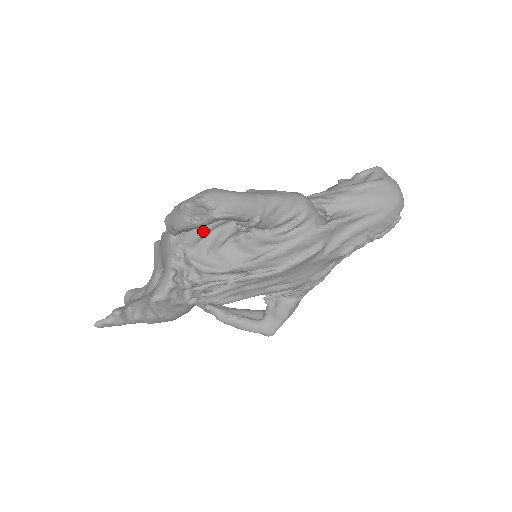
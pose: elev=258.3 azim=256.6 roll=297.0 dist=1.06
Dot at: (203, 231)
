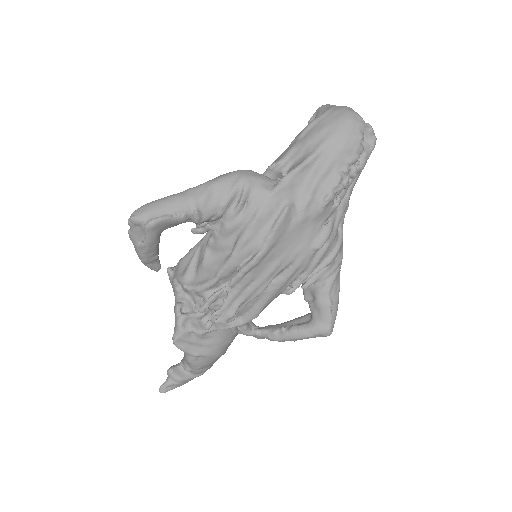
Dot at: occluded
